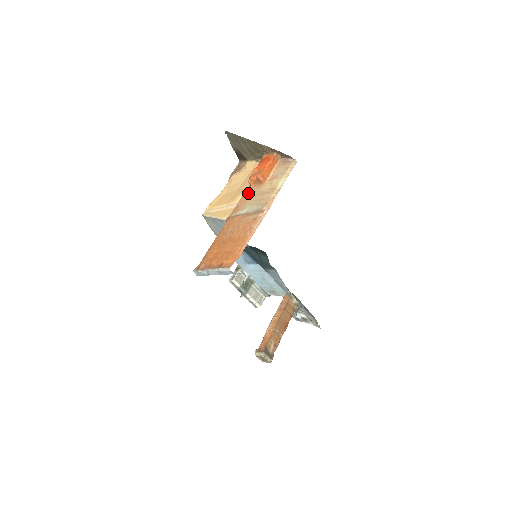
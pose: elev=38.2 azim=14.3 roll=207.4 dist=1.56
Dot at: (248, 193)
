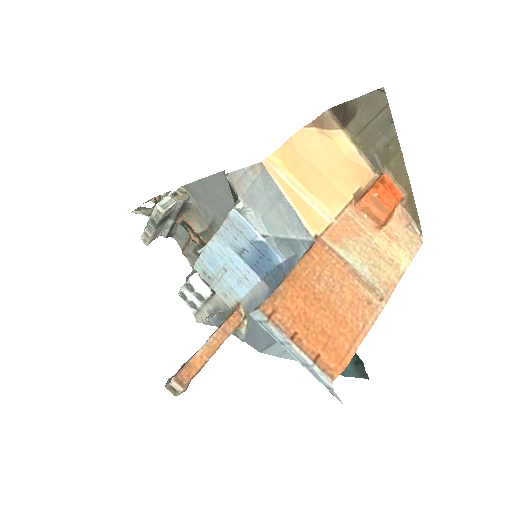
Dot at: (353, 219)
